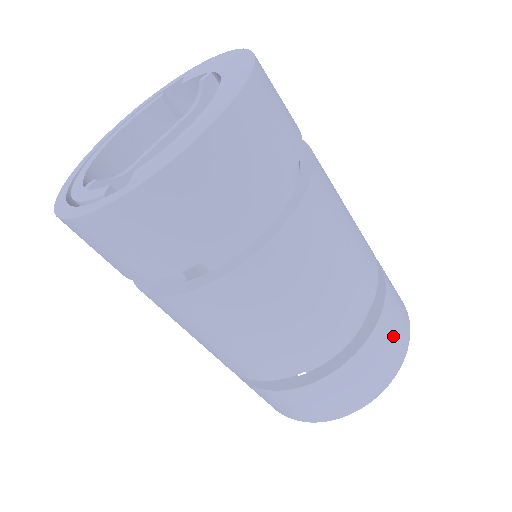
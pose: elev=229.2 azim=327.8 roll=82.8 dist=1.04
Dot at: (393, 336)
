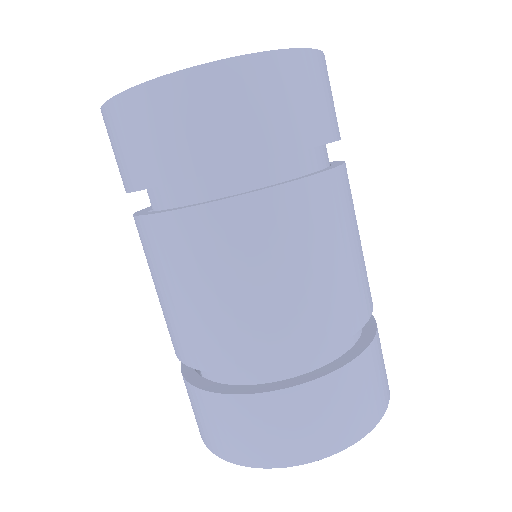
Dot at: (295, 426)
